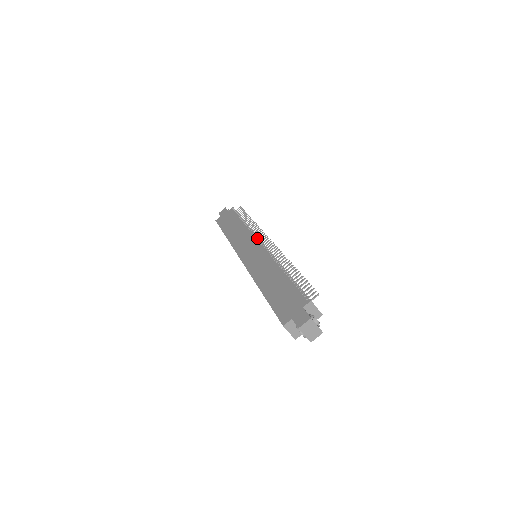
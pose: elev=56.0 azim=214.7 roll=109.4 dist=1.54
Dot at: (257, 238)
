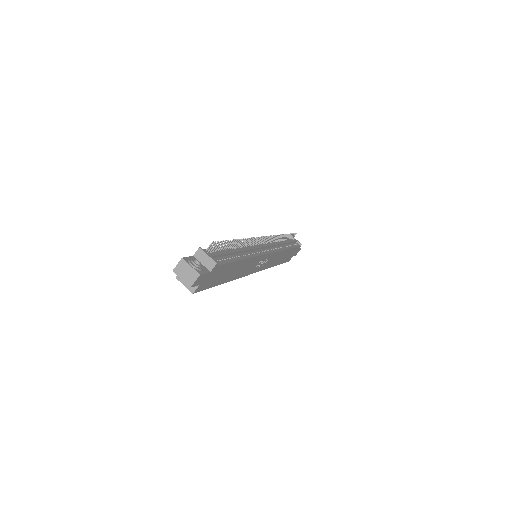
Dot at: occluded
